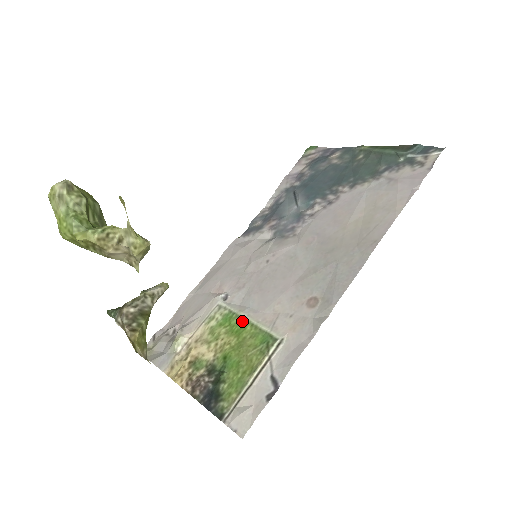
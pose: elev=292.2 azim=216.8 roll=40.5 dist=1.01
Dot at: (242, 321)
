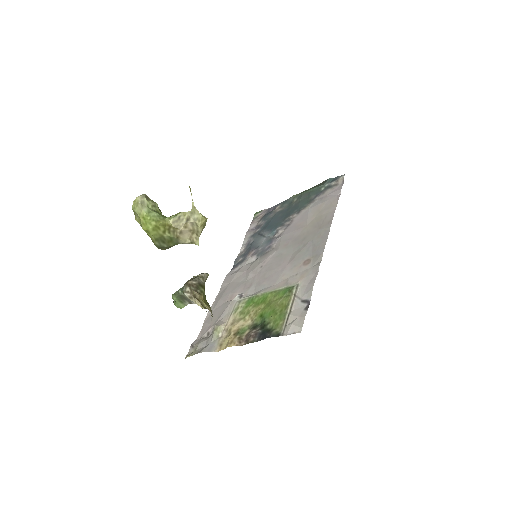
Dot at: (262, 296)
